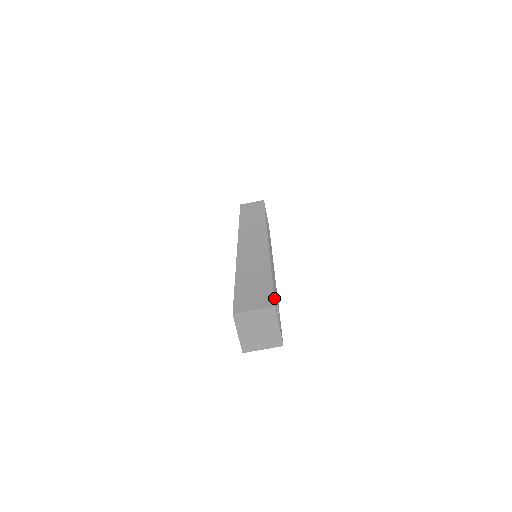
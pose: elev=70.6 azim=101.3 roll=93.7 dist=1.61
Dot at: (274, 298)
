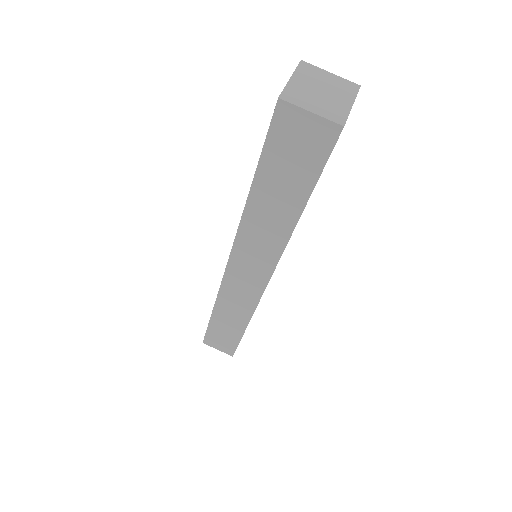
Dot at: occluded
